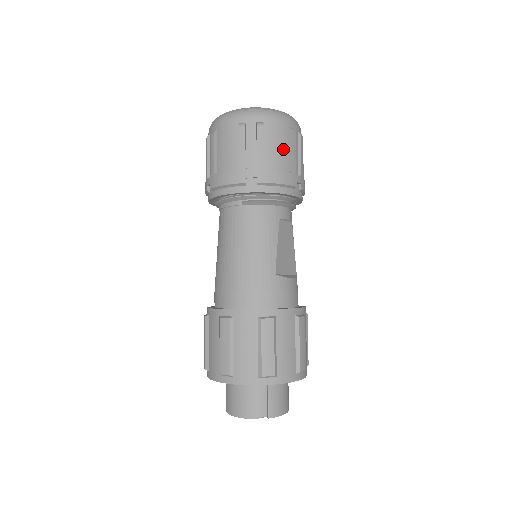
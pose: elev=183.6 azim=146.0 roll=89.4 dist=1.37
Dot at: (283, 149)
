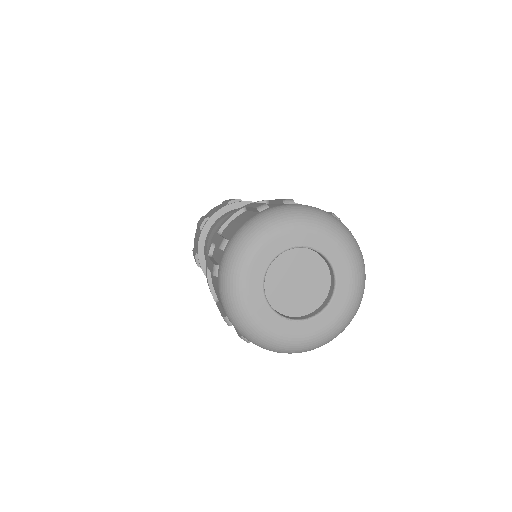
Dot at: occluded
